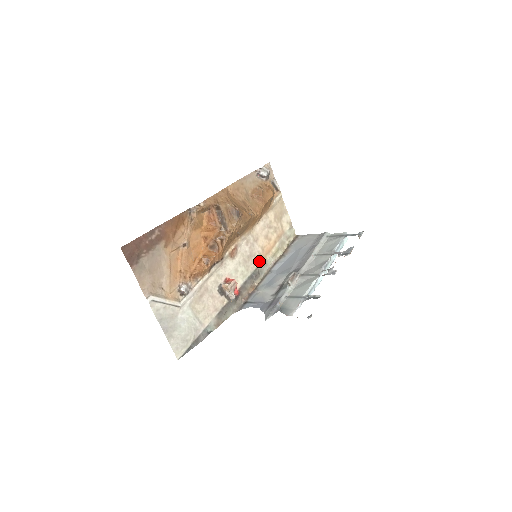
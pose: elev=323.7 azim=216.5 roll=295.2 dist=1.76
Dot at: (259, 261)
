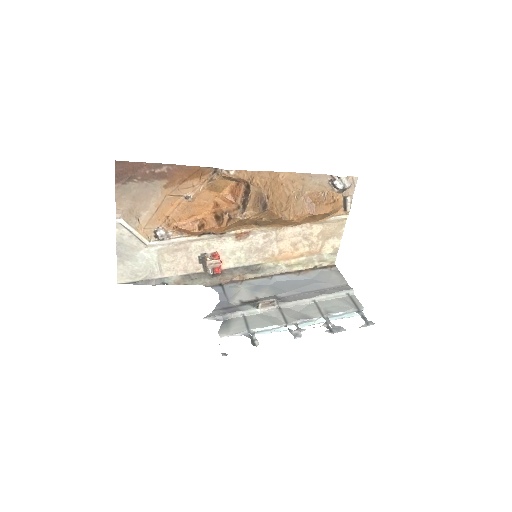
Dot at: (268, 260)
